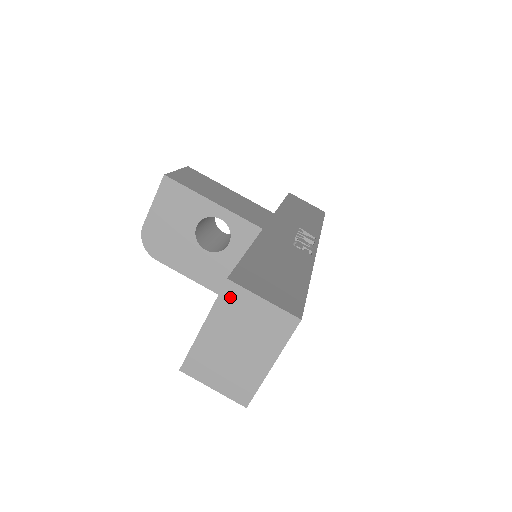
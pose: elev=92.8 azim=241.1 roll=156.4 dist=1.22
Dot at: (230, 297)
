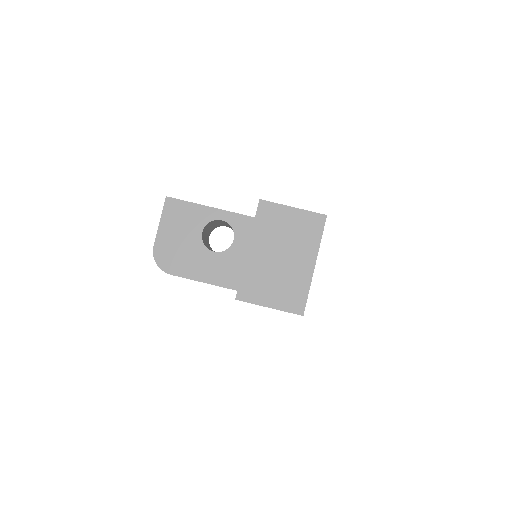
Dot at: (265, 214)
